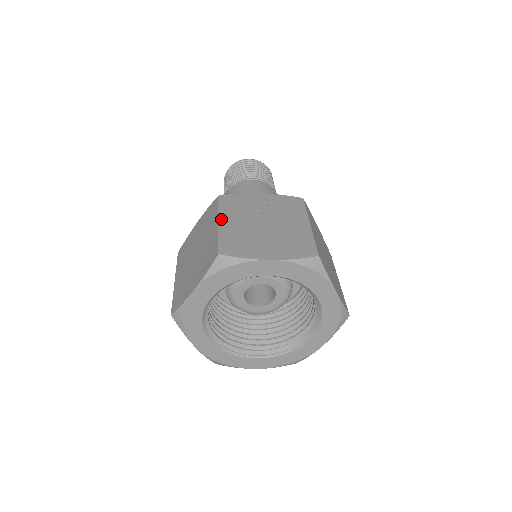
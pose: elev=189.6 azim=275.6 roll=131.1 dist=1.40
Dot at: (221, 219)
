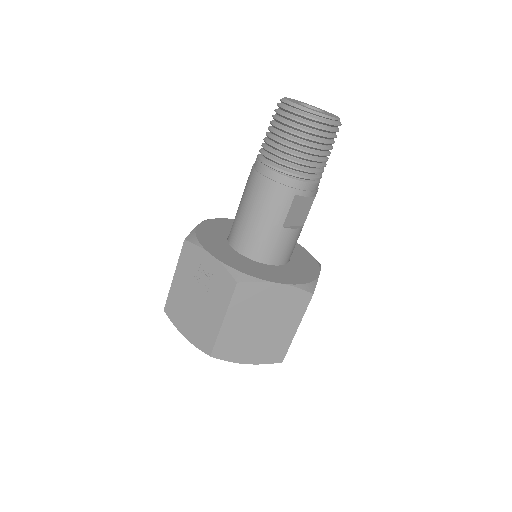
Dot at: (176, 274)
